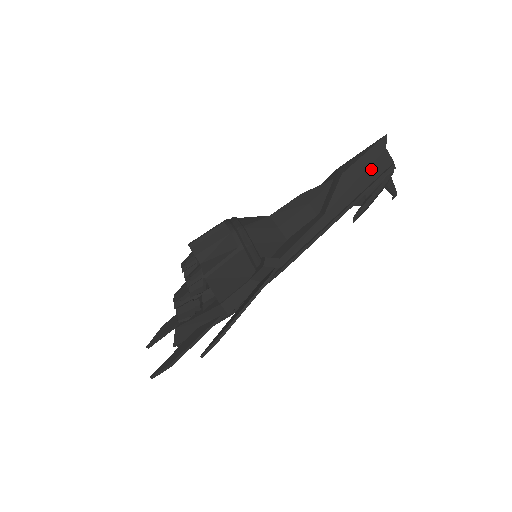
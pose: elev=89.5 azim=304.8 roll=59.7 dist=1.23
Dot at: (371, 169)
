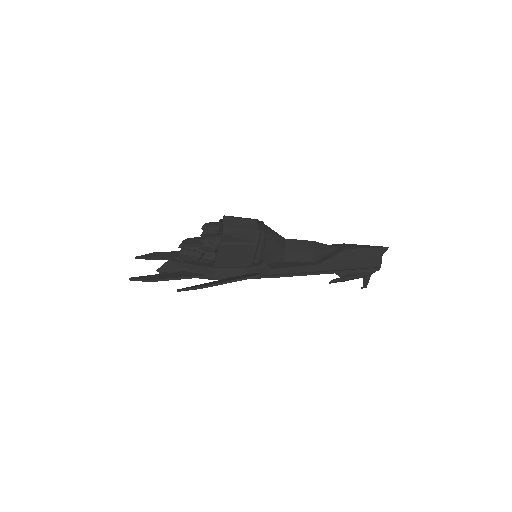
Dot at: (365, 260)
